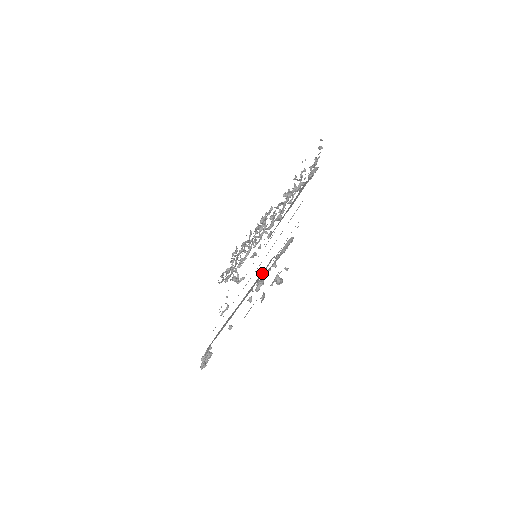
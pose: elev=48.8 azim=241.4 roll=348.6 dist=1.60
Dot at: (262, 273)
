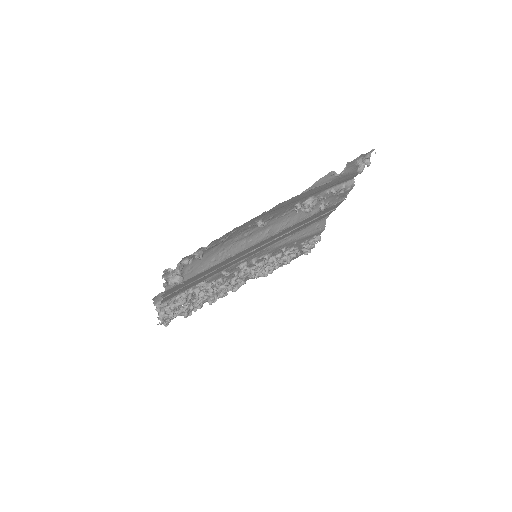
Dot at: (299, 218)
